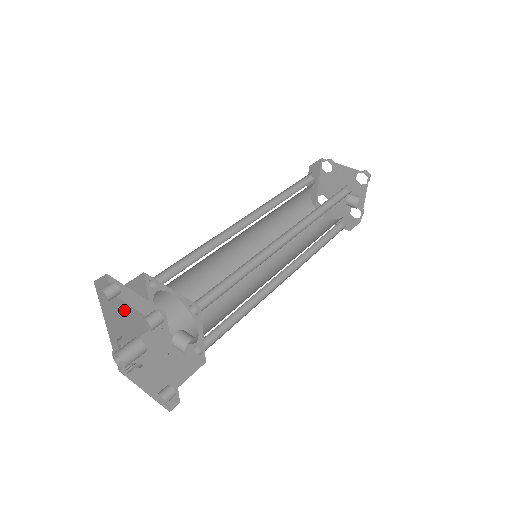
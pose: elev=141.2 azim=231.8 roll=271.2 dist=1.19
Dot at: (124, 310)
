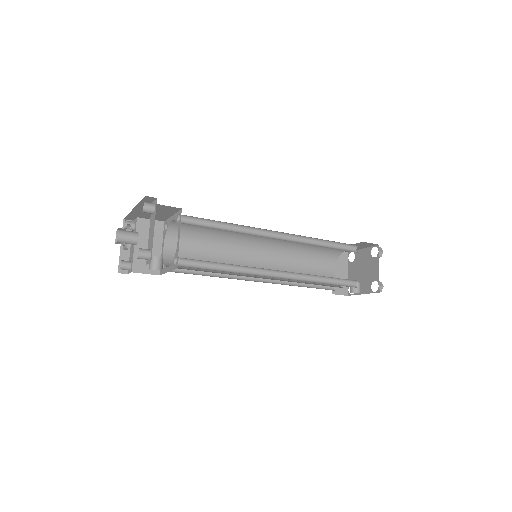
Dot at: occluded
